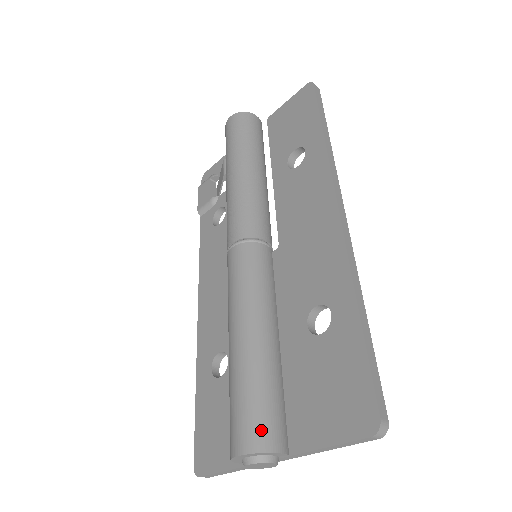
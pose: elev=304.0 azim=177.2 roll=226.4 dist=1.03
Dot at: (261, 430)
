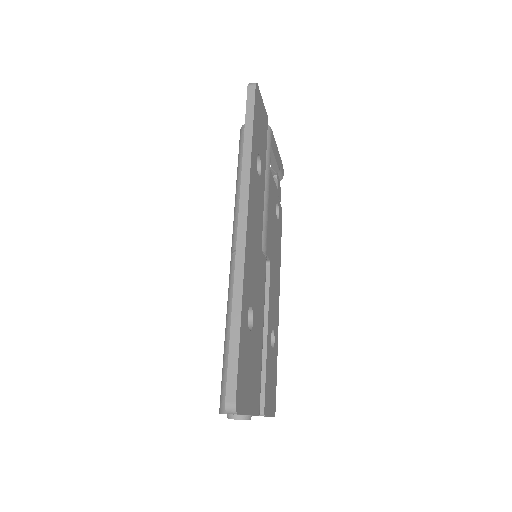
Dot at: (223, 399)
